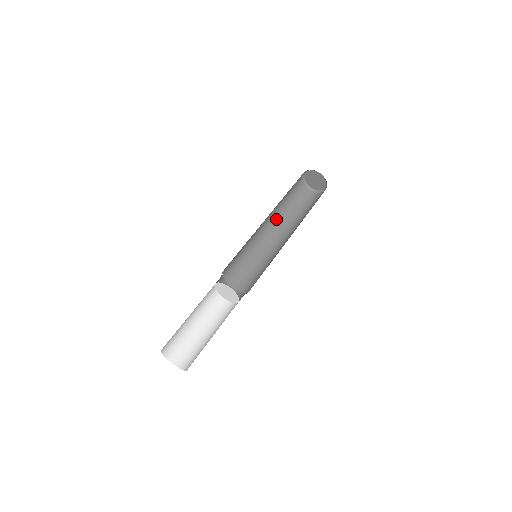
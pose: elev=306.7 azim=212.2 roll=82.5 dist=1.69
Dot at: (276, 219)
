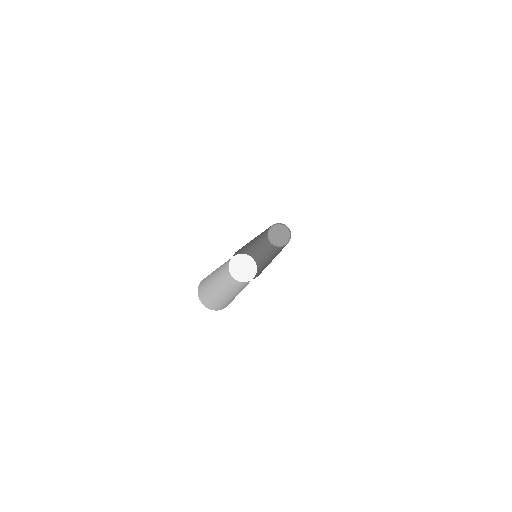
Dot at: (256, 250)
